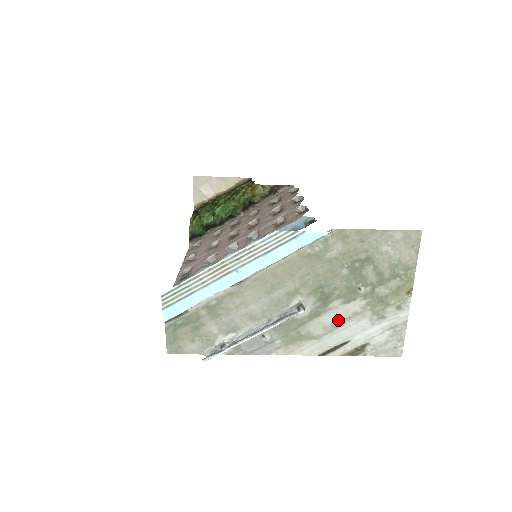
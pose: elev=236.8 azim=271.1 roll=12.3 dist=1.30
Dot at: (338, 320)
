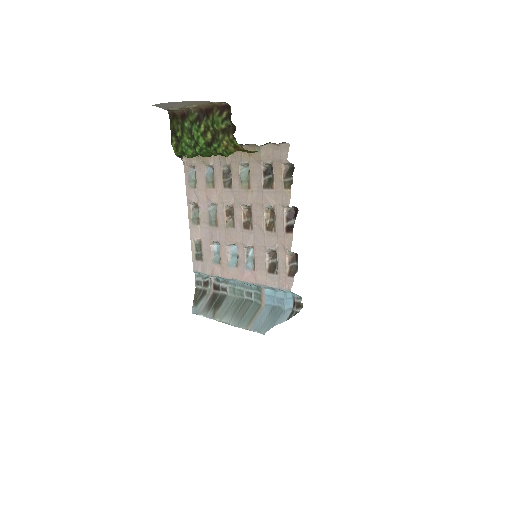
Dot at: occluded
